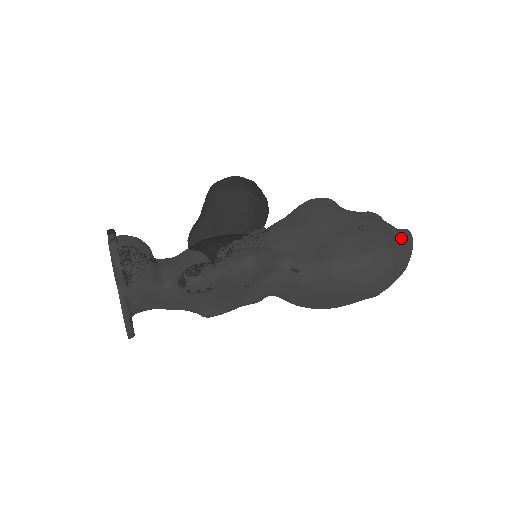
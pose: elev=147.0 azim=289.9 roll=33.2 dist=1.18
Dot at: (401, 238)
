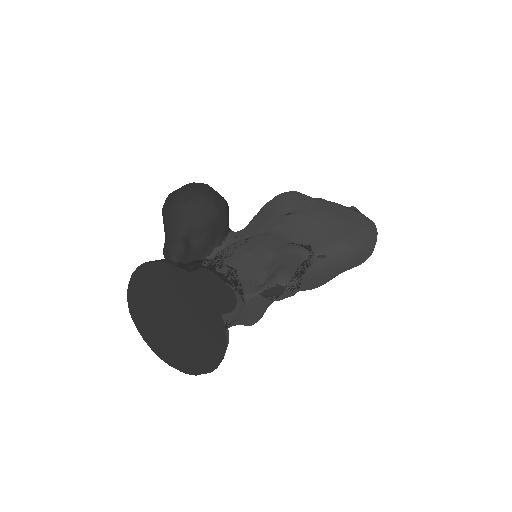
Dot at: occluded
